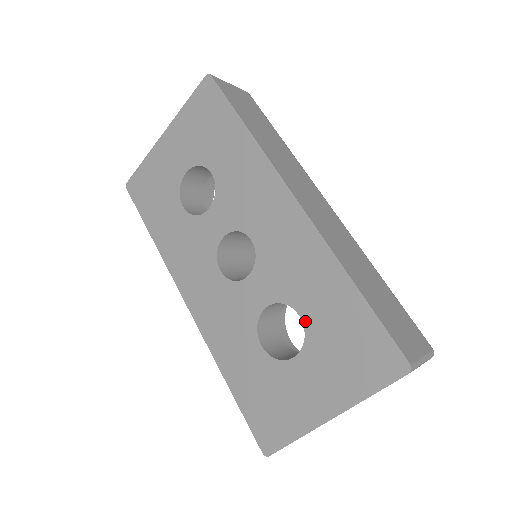
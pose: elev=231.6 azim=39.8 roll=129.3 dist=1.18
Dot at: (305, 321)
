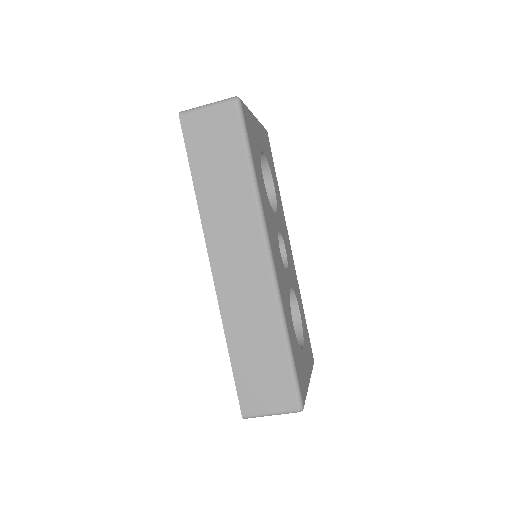
Dot at: occluded
